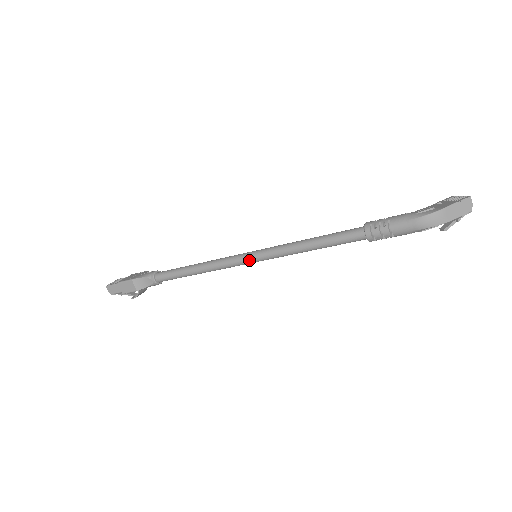
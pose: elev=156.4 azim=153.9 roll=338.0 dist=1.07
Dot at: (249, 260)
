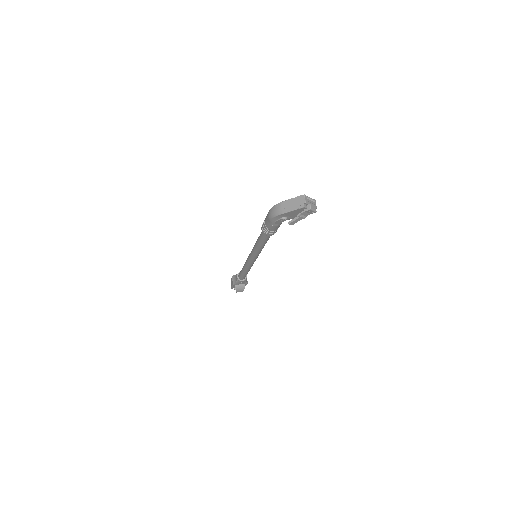
Dot at: (249, 257)
